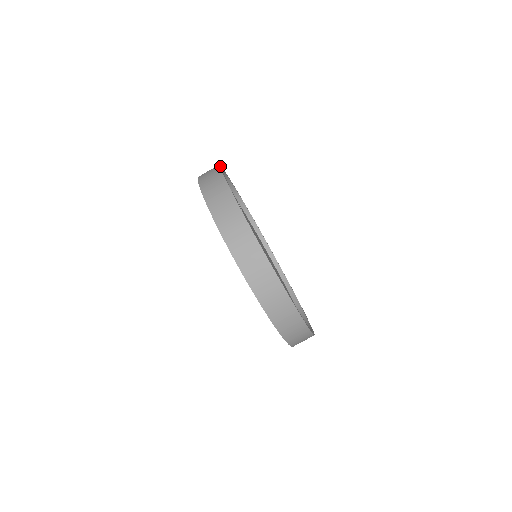
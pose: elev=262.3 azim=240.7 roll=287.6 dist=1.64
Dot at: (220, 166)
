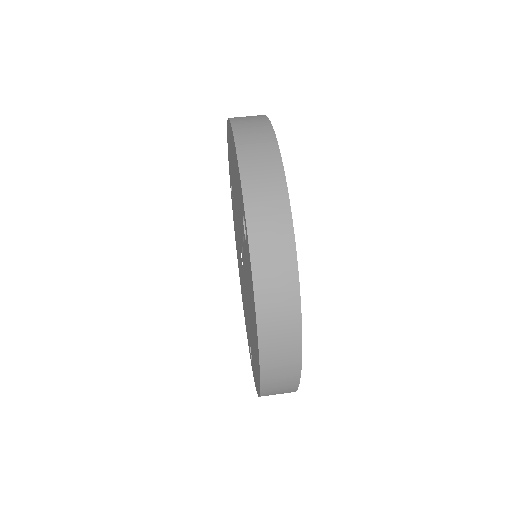
Dot at: occluded
